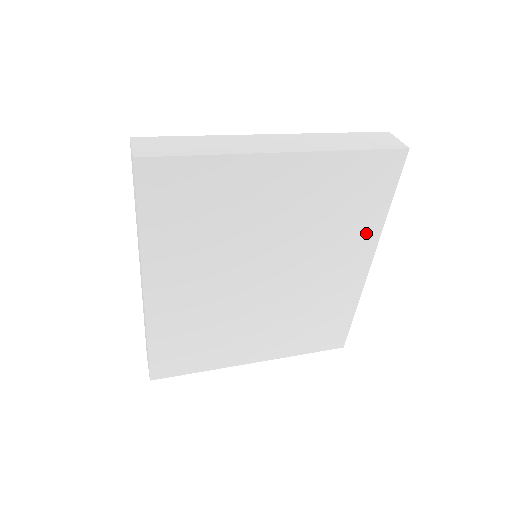
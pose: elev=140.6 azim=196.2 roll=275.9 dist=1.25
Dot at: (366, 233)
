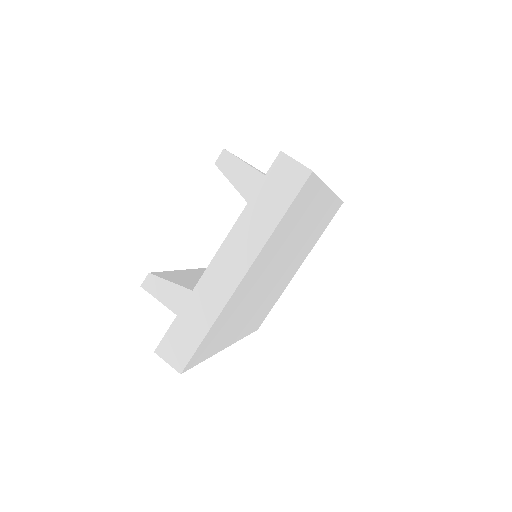
Dot at: (317, 199)
